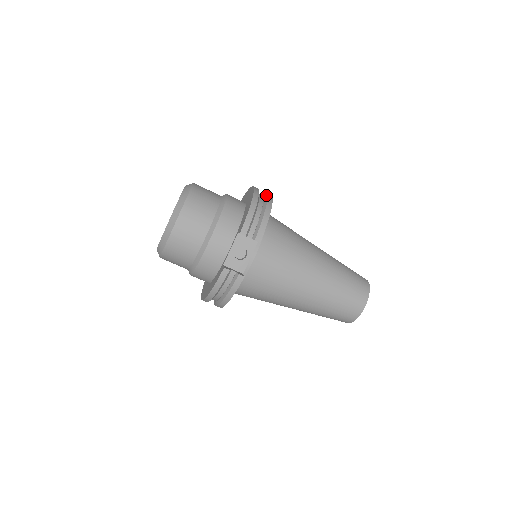
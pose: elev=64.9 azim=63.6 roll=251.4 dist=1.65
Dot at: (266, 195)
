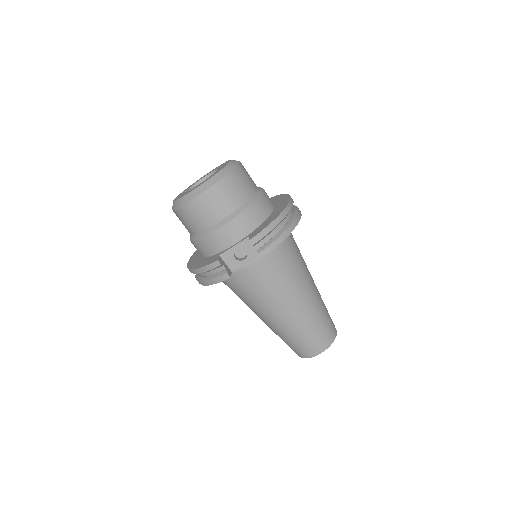
Dot at: (296, 214)
